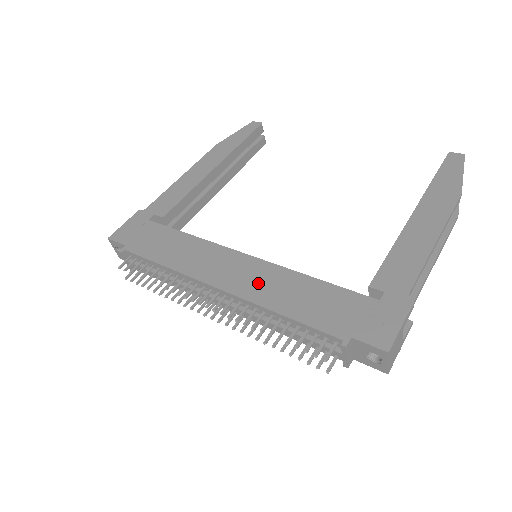
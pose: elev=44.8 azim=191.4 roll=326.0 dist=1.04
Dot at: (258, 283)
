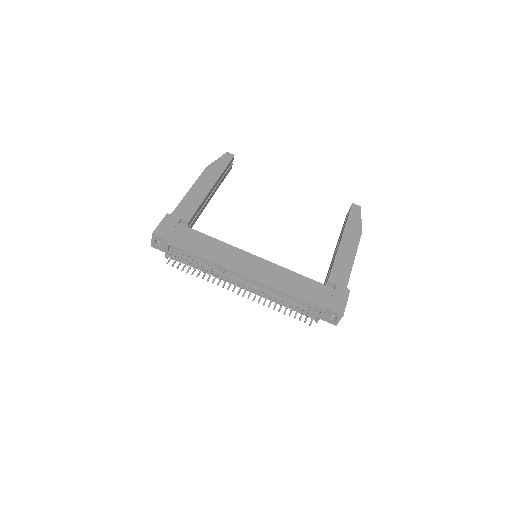
Dot at: (269, 275)
